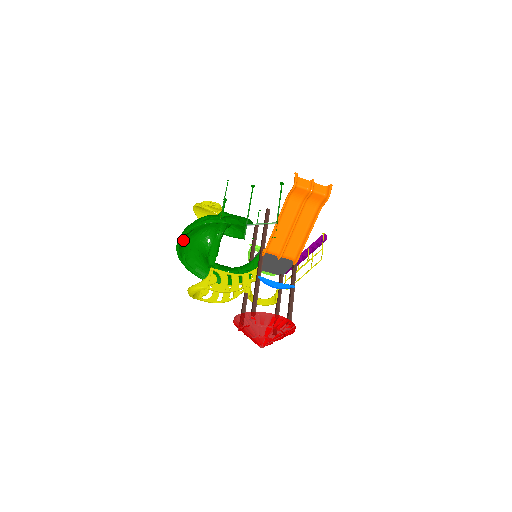
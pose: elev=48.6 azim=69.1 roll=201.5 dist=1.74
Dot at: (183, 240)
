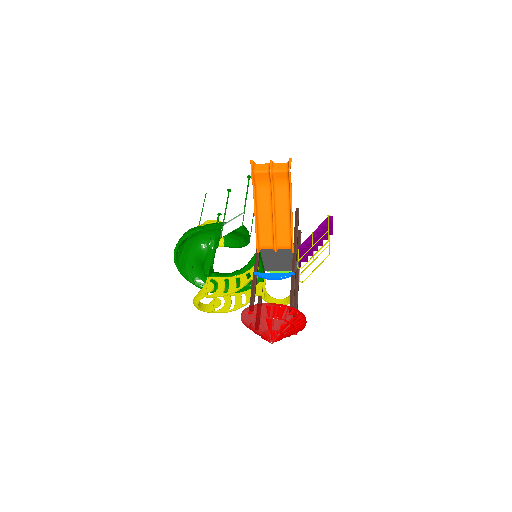
Dot at: (180, 259)
